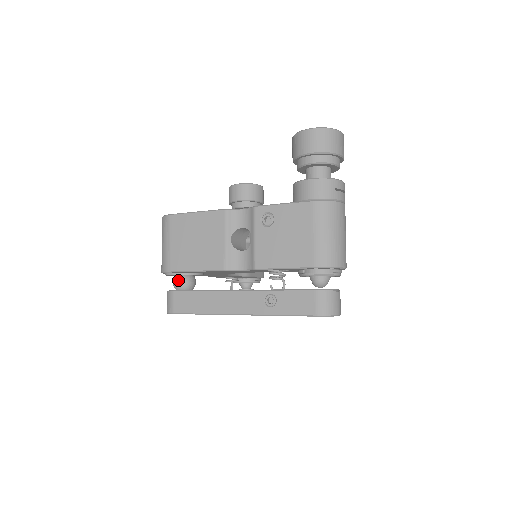
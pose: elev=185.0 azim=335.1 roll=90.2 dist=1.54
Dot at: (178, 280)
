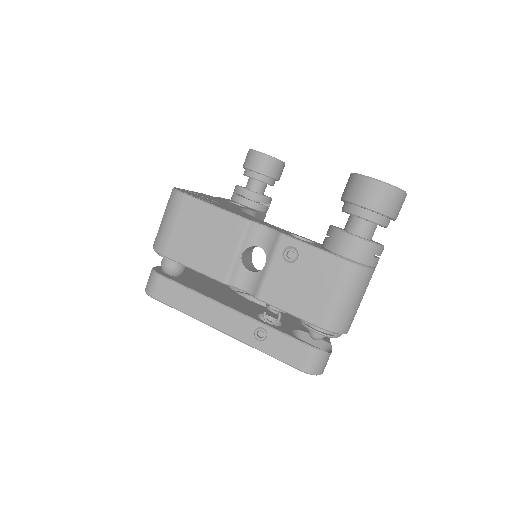
Dot at: (168, 264)
